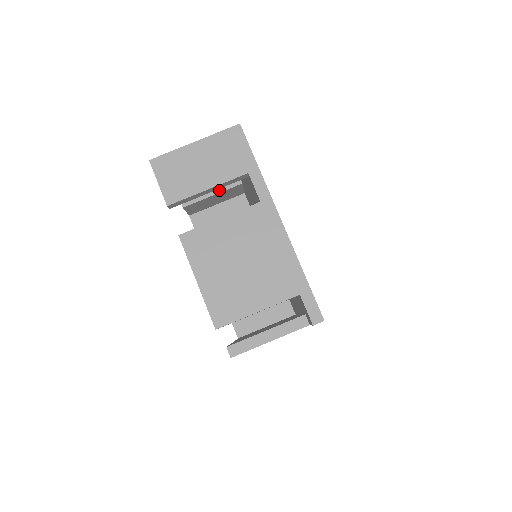
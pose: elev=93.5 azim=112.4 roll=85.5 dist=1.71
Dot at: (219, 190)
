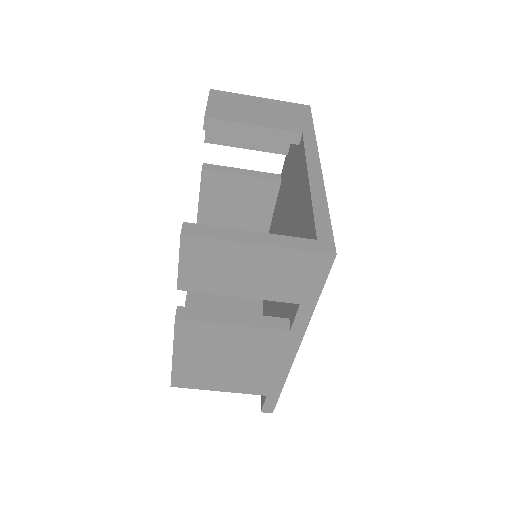
Dot at: (264, 136)
